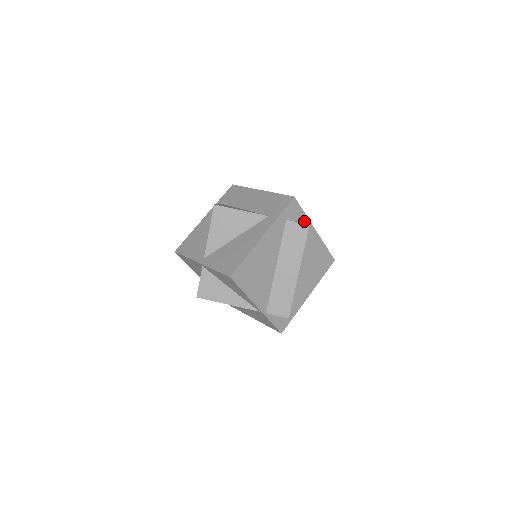
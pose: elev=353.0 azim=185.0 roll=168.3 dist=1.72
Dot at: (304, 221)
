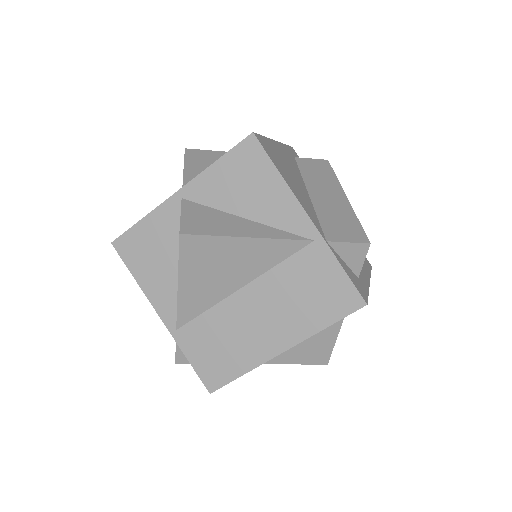
Dot at: occluded
